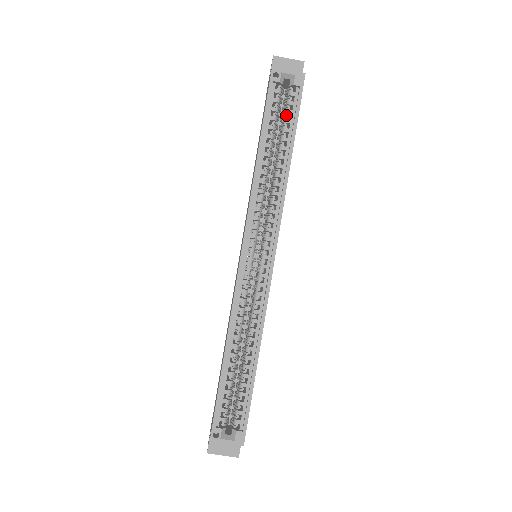
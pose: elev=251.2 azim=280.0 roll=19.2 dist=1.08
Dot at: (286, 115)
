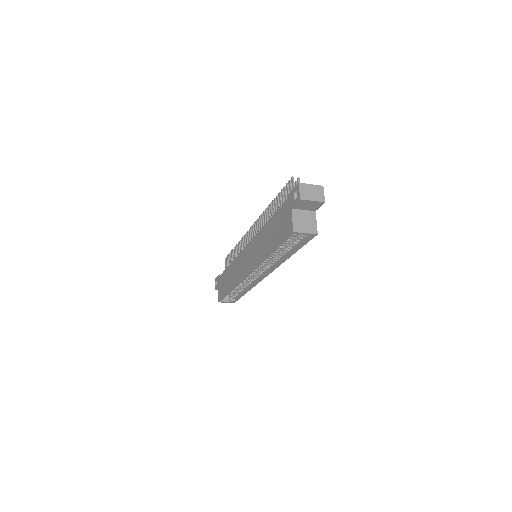
Dot at: (295, 241)
